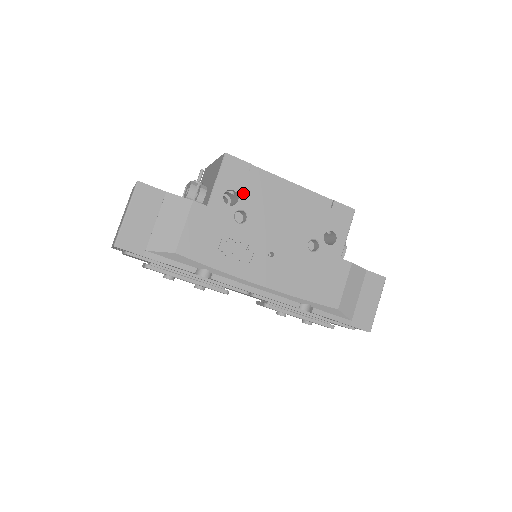
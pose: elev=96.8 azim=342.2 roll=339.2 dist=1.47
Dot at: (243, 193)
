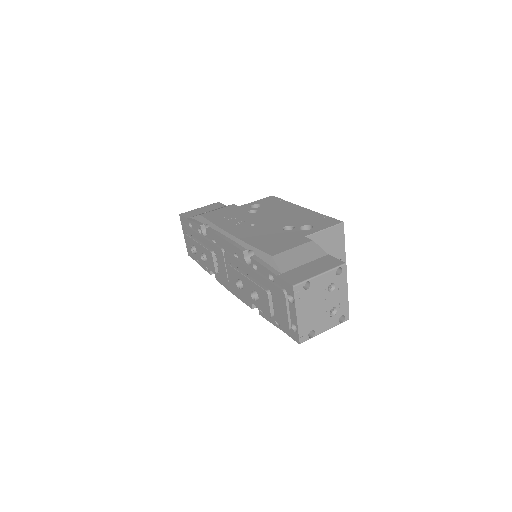
Dot at: (265, 206)
